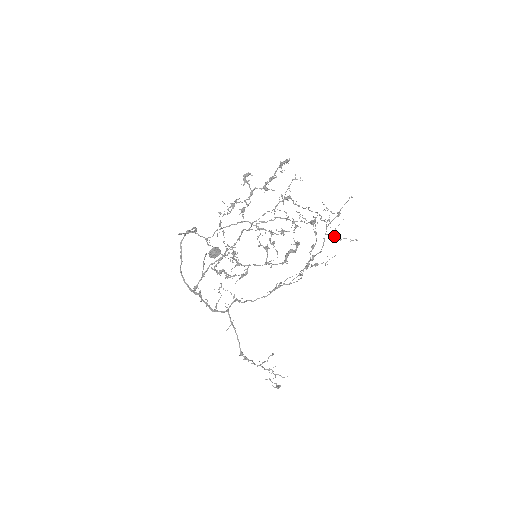
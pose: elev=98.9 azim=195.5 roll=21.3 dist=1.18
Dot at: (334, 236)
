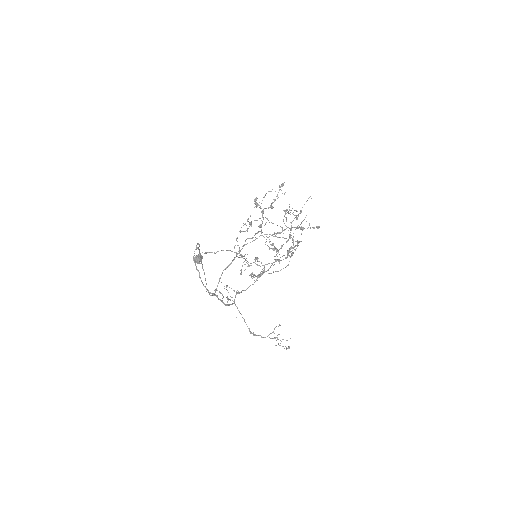
Dot at: (298, 228)
